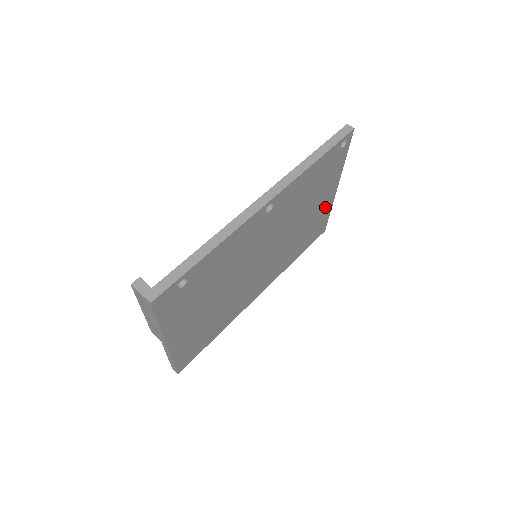
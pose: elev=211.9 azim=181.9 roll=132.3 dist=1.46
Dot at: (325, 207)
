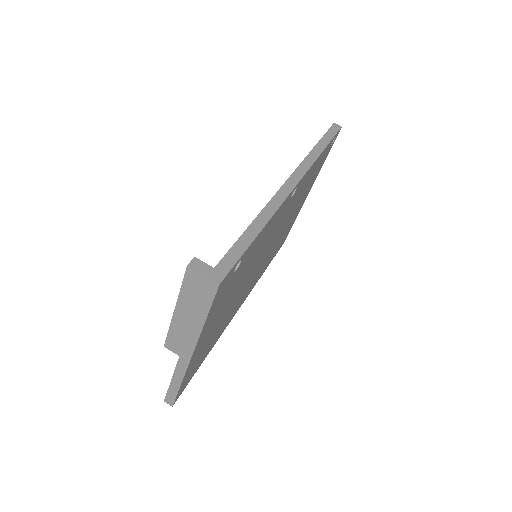
Dot at: (297, 213)
